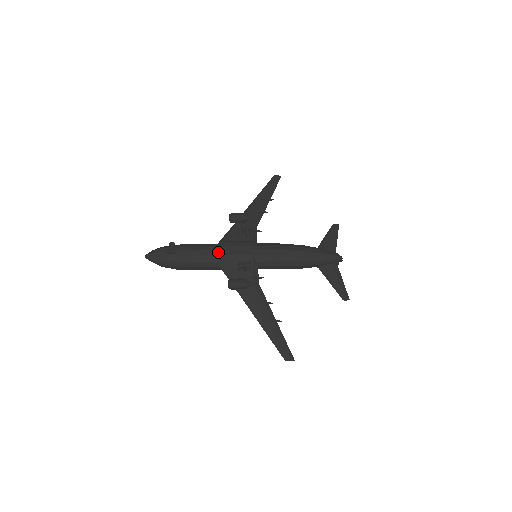
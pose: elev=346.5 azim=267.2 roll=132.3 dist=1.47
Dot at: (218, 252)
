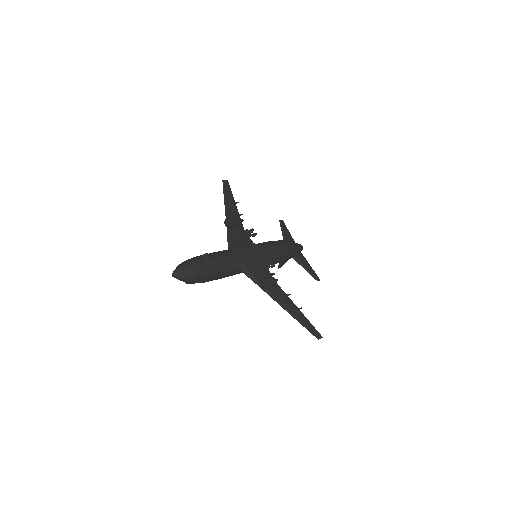
Dot at: (238, 257)
